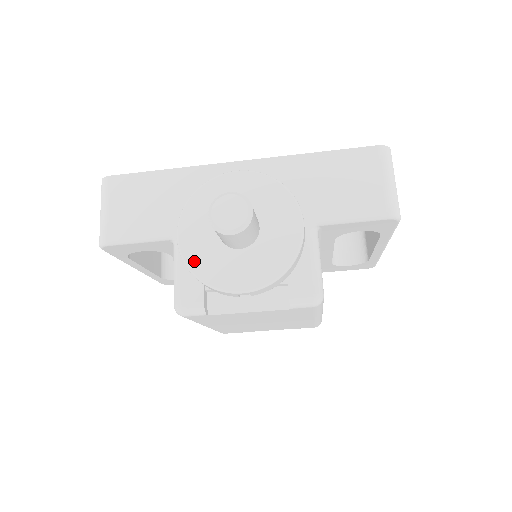
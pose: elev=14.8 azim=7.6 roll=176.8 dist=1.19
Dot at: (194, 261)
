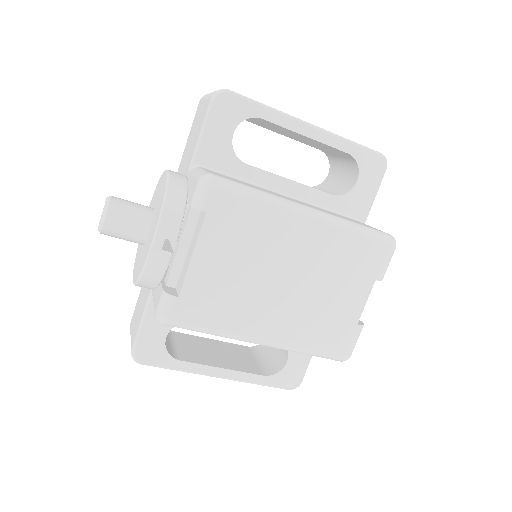
Dot at: (137, 275)
